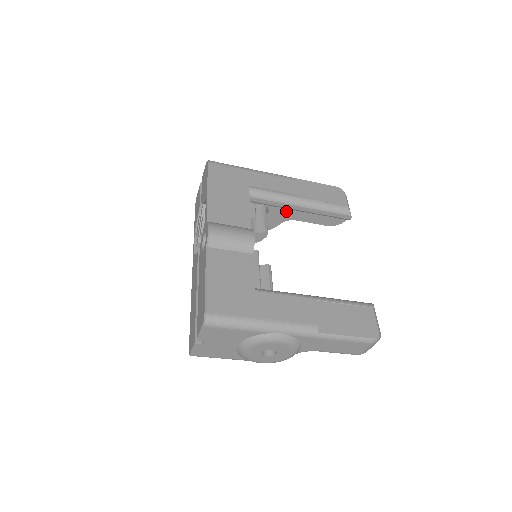
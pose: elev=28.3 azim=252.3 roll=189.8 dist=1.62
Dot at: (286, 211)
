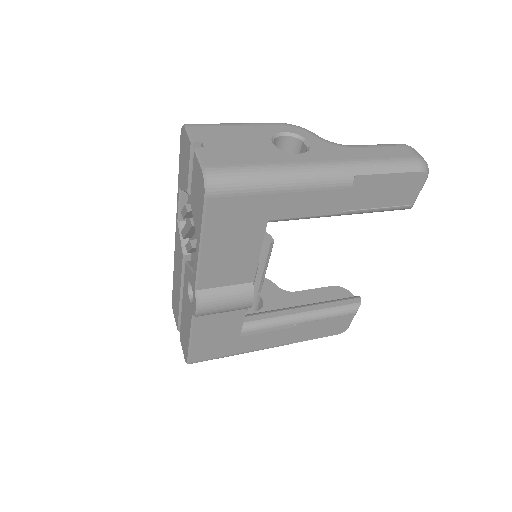
Dot at: occluded
